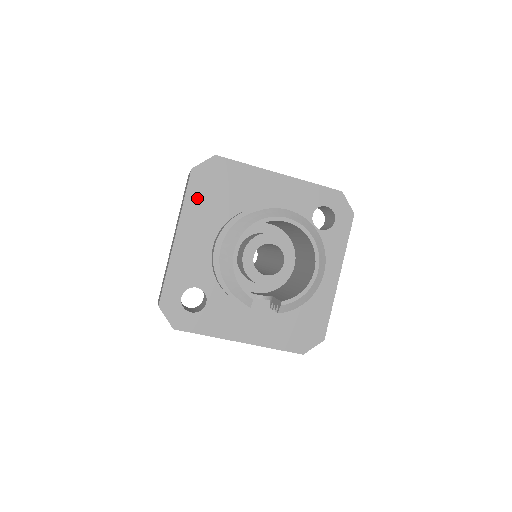
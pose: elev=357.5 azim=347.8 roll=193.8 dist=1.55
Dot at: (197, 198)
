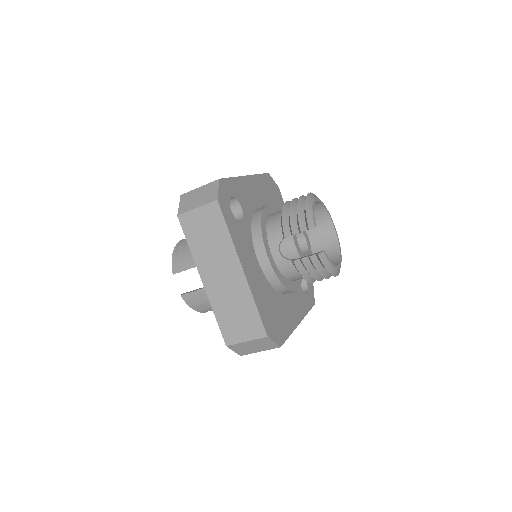
Dot at: (264, 183)
